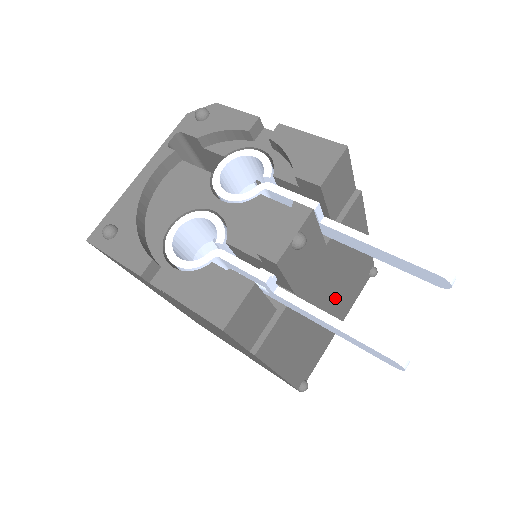
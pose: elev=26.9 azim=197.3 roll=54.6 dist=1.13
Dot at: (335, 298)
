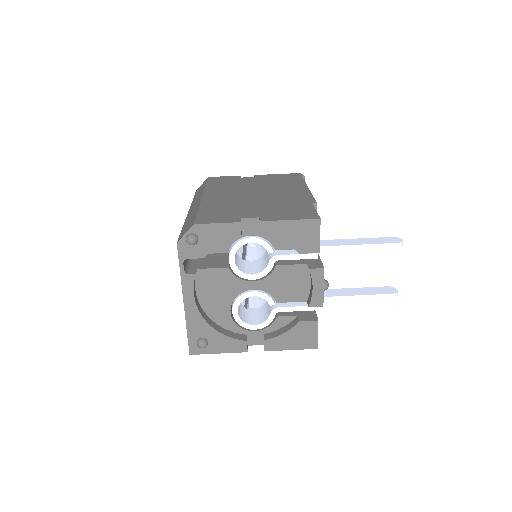
Dot at: occluded
